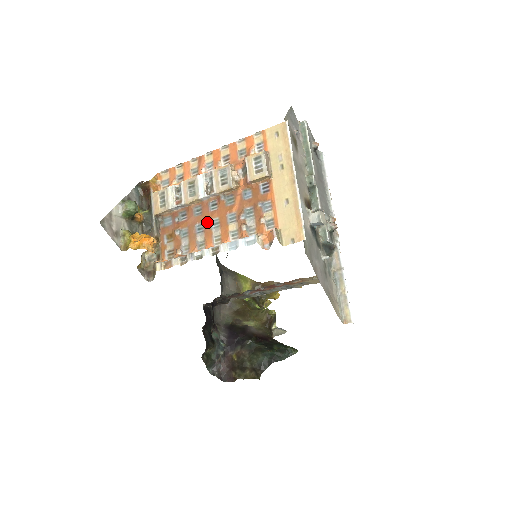
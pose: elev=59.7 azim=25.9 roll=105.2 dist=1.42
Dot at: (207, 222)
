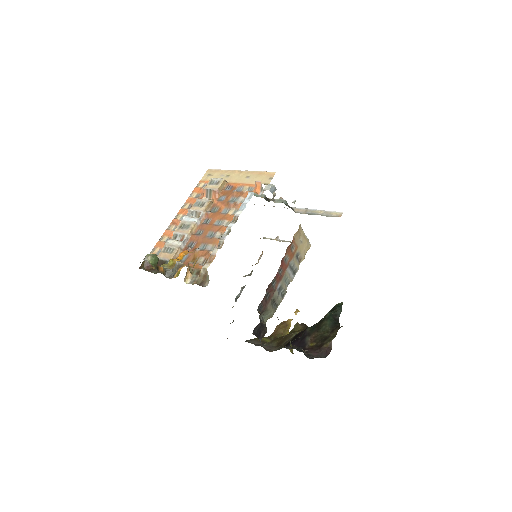
Dot at: (212, 227)
